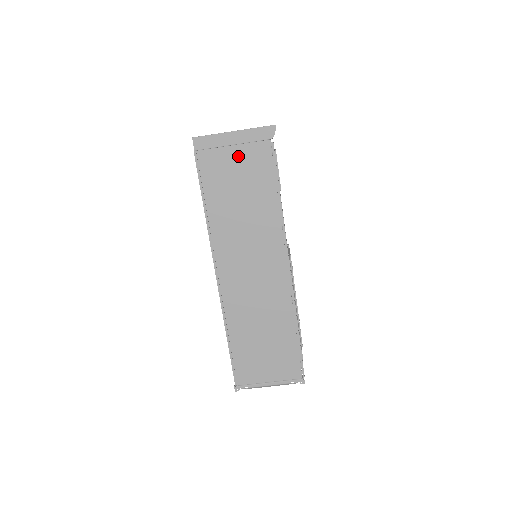
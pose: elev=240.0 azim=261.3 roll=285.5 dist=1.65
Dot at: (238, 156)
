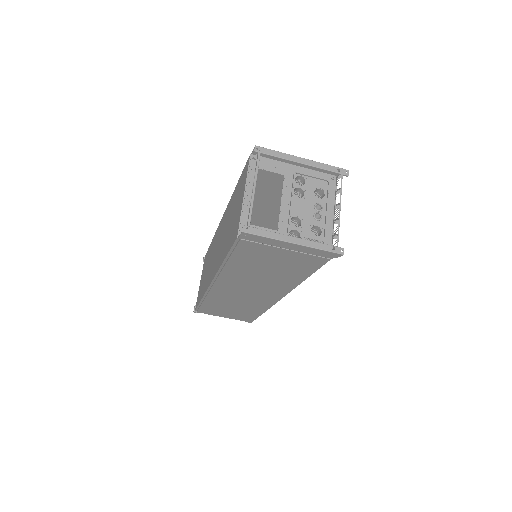
Dot at: (285, 255)
